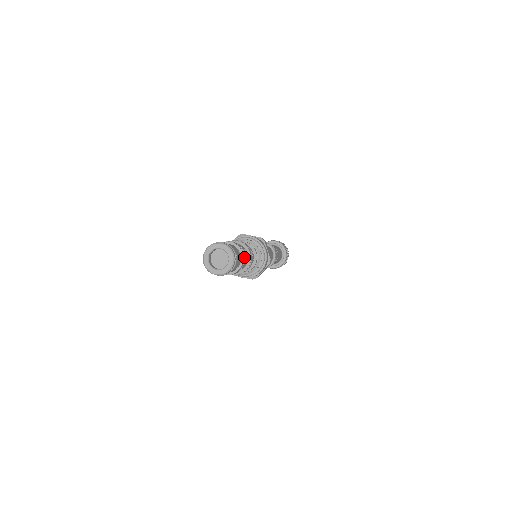
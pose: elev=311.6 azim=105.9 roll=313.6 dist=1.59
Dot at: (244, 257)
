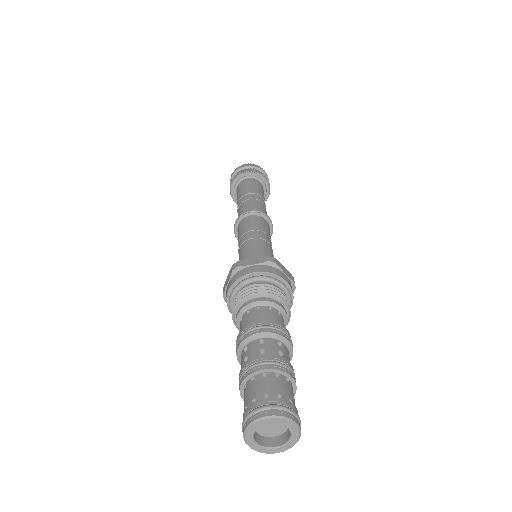
Dot at: (293, 374)
